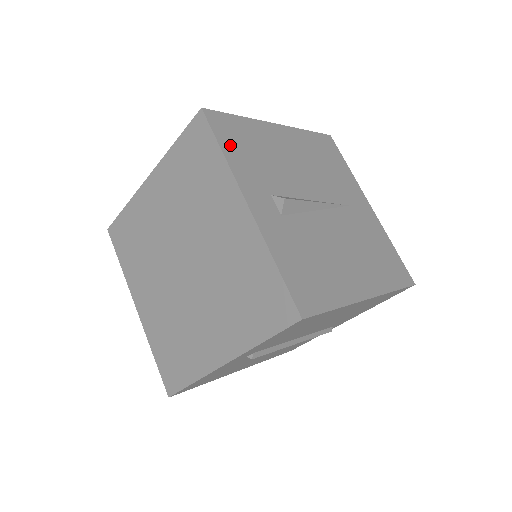
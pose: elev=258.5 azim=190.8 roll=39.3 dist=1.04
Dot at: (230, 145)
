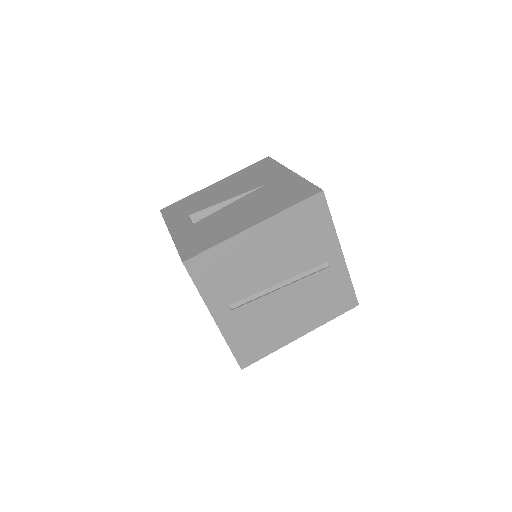
Dot at: (171, 214)
